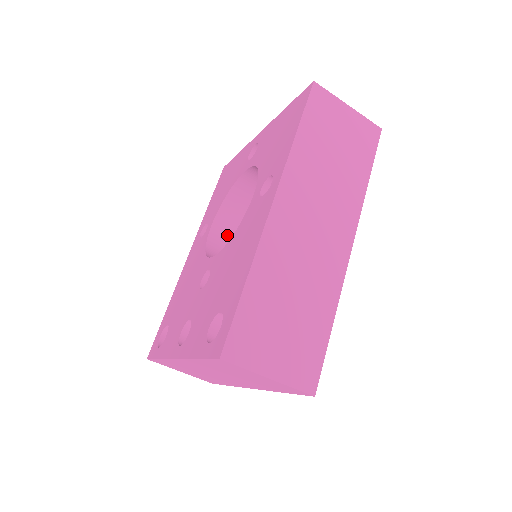
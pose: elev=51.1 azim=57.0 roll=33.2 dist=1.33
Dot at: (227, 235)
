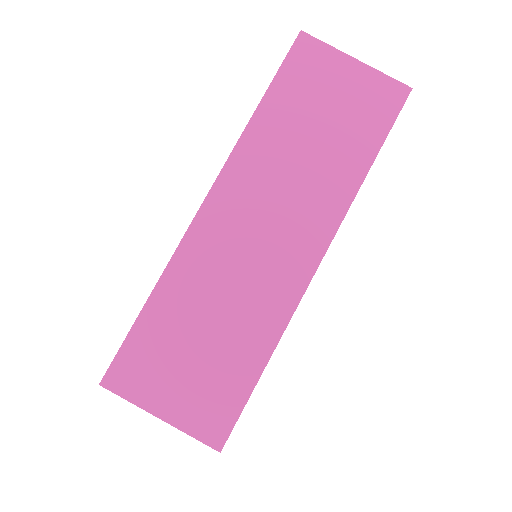
Dot at: occluded
